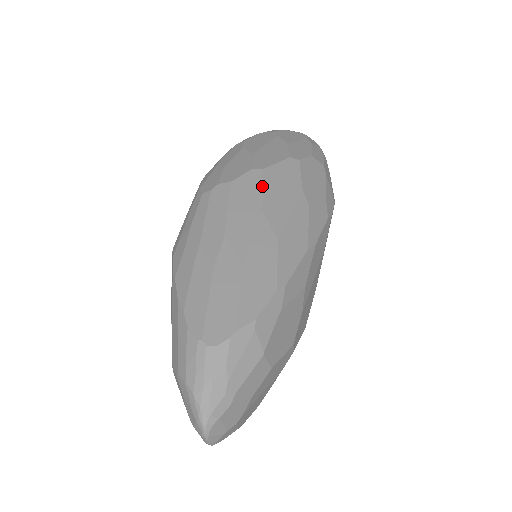
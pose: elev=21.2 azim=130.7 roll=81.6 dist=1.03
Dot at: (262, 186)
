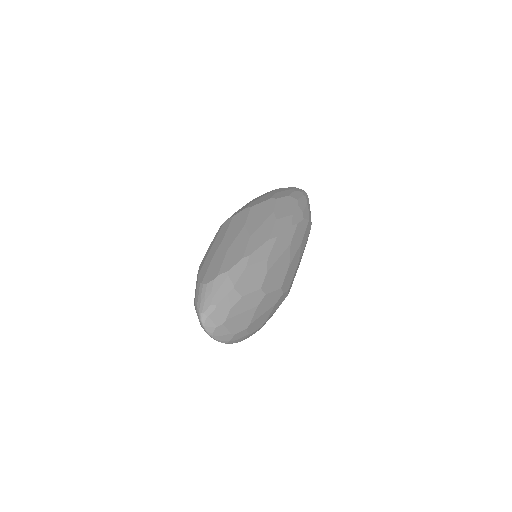
Dot at: (248, 214)
